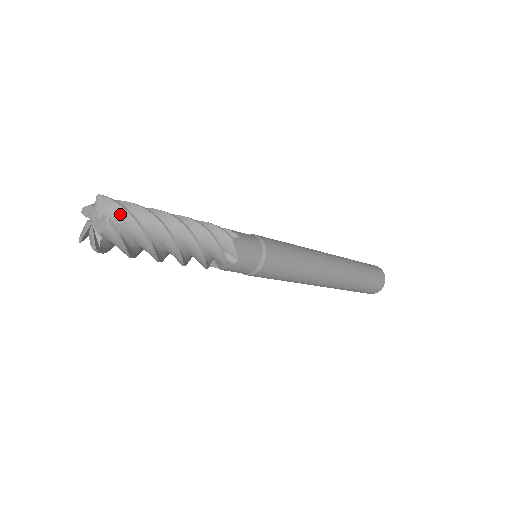
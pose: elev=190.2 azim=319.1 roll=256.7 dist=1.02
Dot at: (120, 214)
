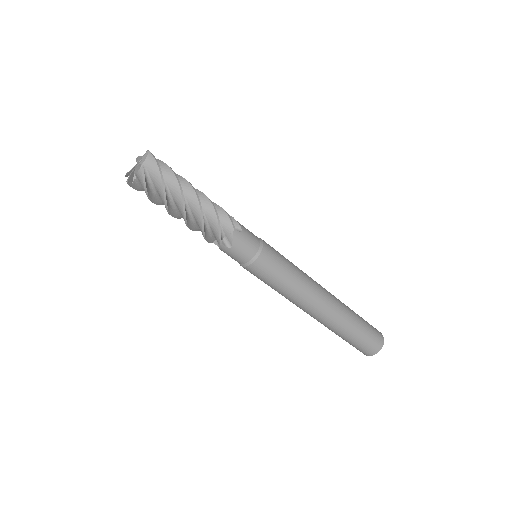
Dot at: (154, 168)
